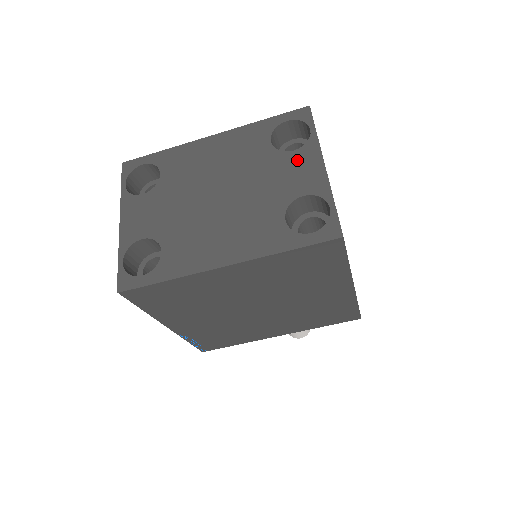
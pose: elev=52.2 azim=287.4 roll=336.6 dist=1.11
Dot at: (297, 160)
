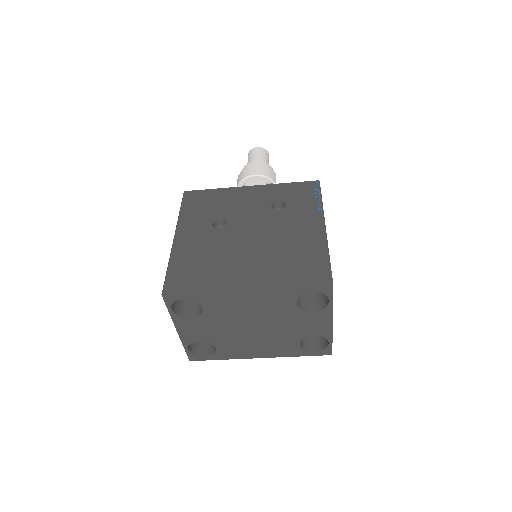
Dot at: (314, 318)
